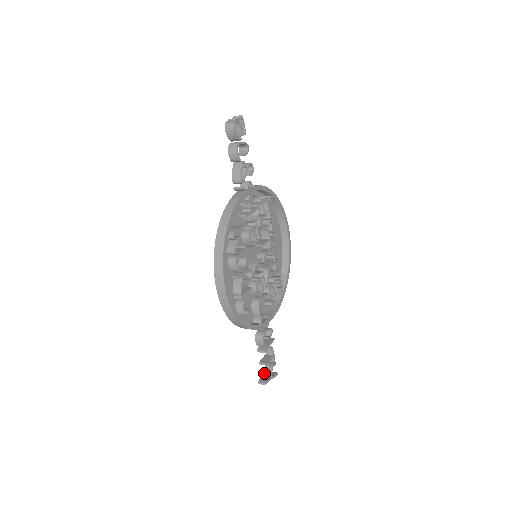
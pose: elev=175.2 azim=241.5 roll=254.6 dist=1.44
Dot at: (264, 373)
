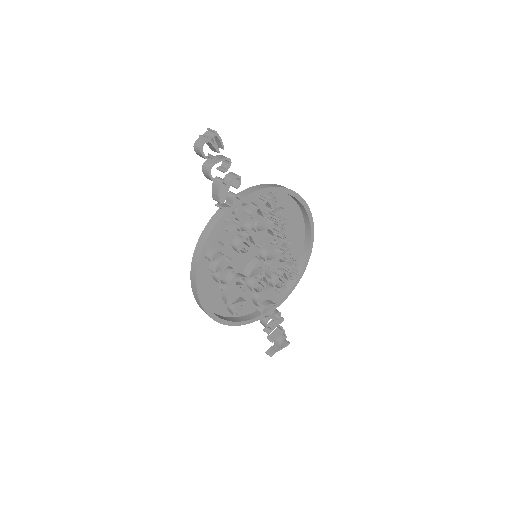
Dot at: (275, 343)
